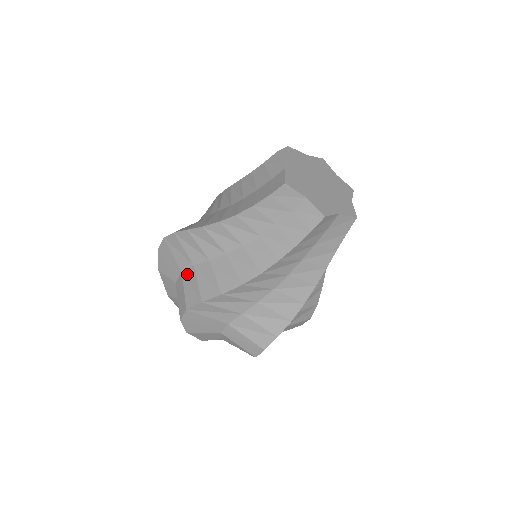
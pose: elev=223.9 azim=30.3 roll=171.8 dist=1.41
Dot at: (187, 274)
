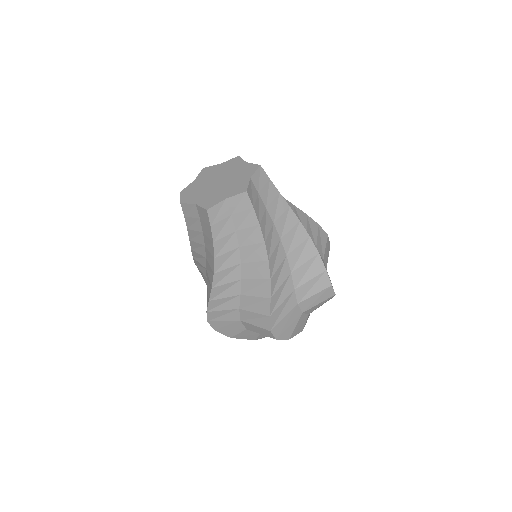
Dot at: (243, 317)
